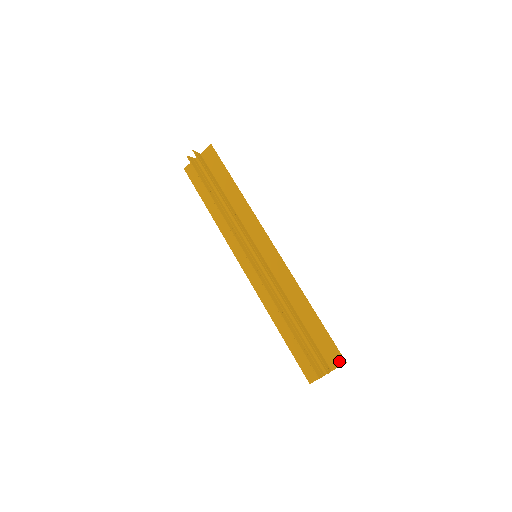
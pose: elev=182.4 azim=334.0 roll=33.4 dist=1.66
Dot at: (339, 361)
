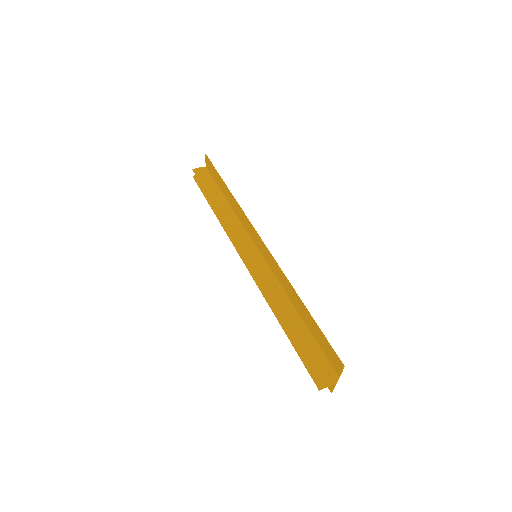
Dot at: (339, 365)
